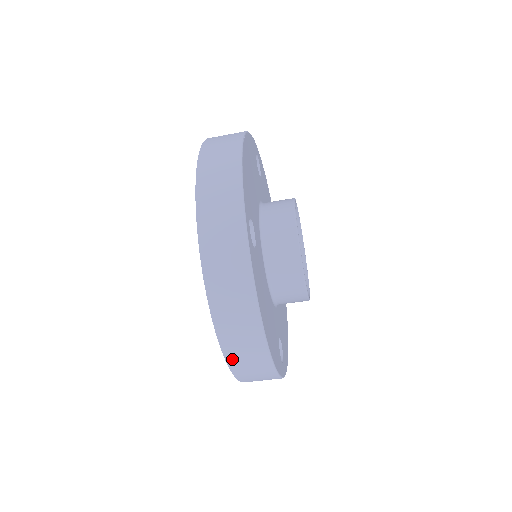
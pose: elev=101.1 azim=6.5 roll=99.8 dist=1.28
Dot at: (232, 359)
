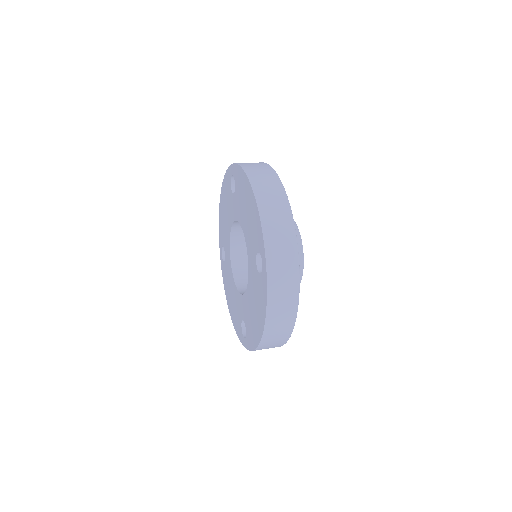
Dot at: (264, 342)
